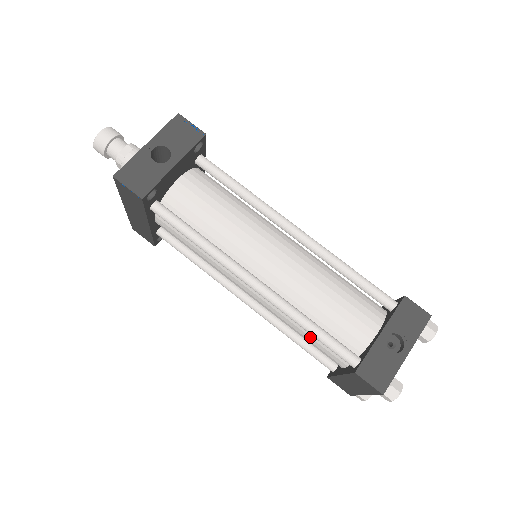
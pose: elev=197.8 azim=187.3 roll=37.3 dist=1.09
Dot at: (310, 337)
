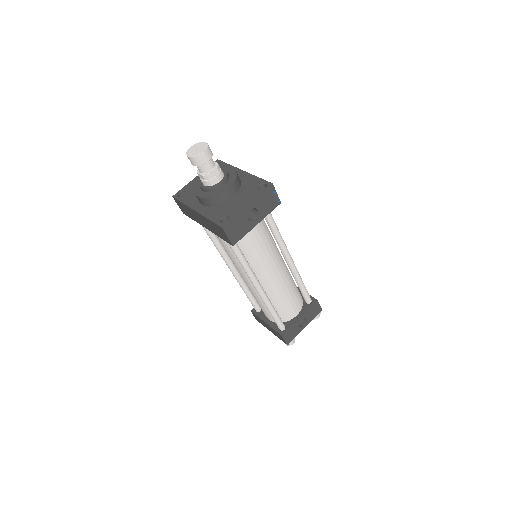
Dot at: (264, 307)
